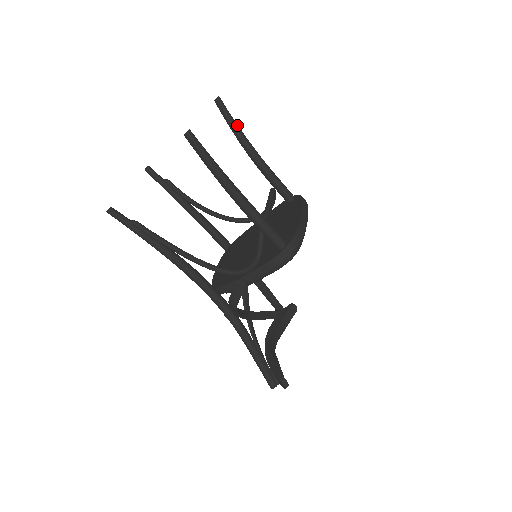
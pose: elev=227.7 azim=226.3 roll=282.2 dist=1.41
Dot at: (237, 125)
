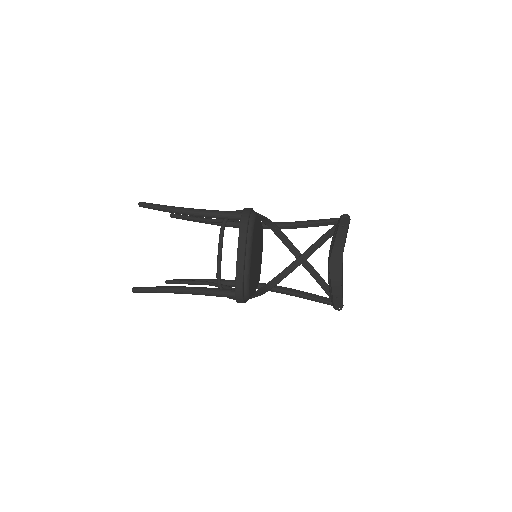
Dot at: (164, 209)
